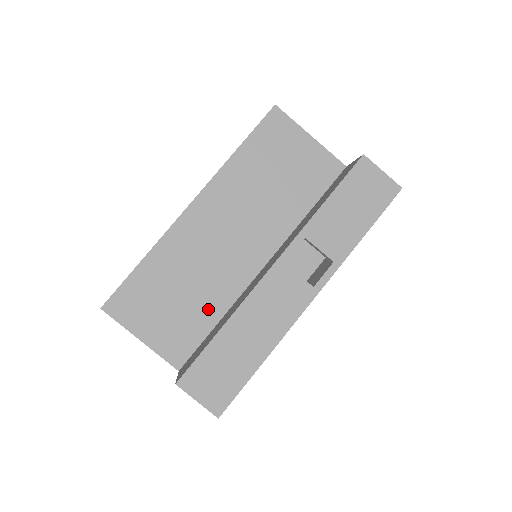
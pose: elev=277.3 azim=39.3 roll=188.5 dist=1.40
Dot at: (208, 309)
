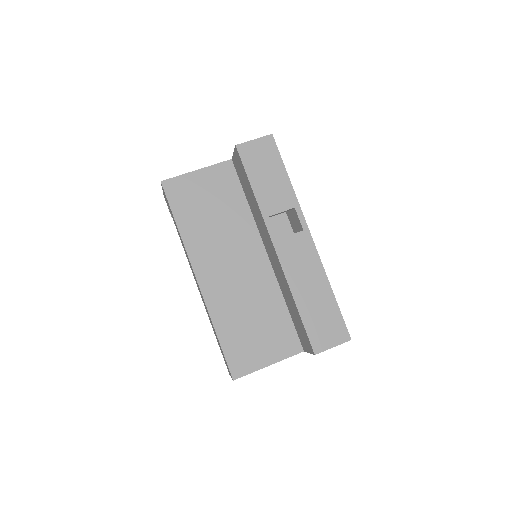
Dot at: (274, 309)
